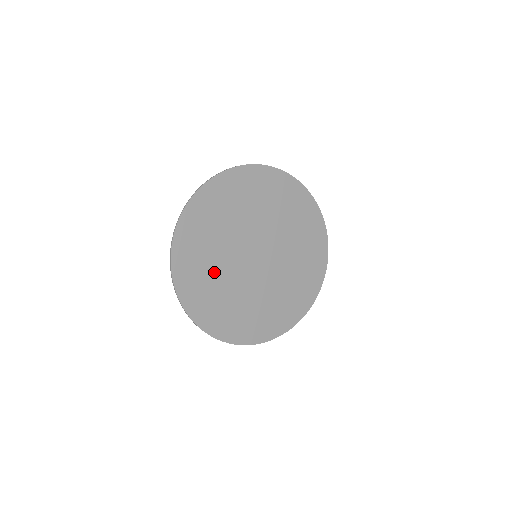
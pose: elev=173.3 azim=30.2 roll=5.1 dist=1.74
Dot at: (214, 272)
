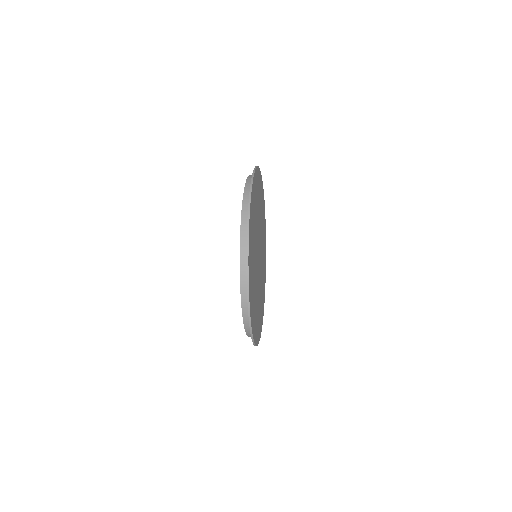
Dot at: (254, 287)
